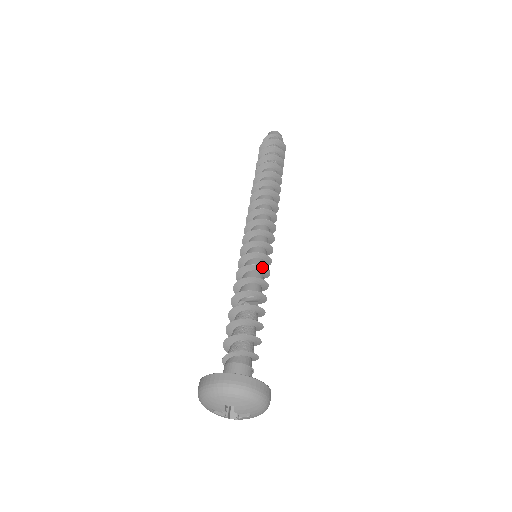
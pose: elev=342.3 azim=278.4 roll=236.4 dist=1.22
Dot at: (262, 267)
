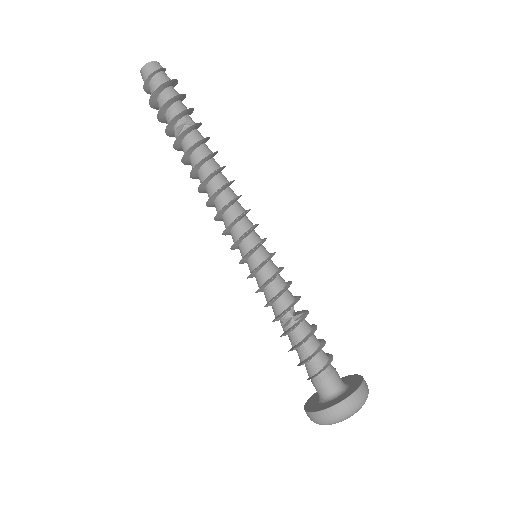
Dot at: occluded
